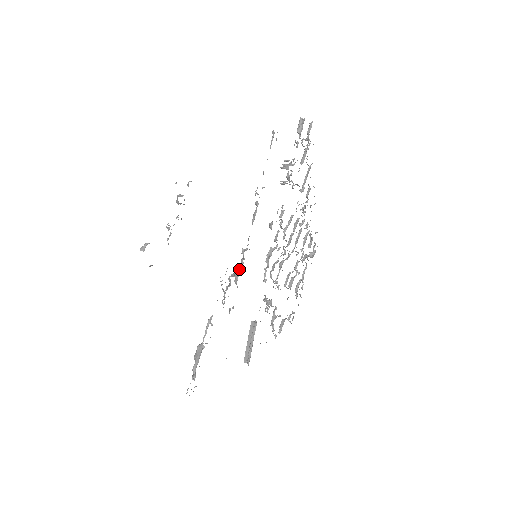
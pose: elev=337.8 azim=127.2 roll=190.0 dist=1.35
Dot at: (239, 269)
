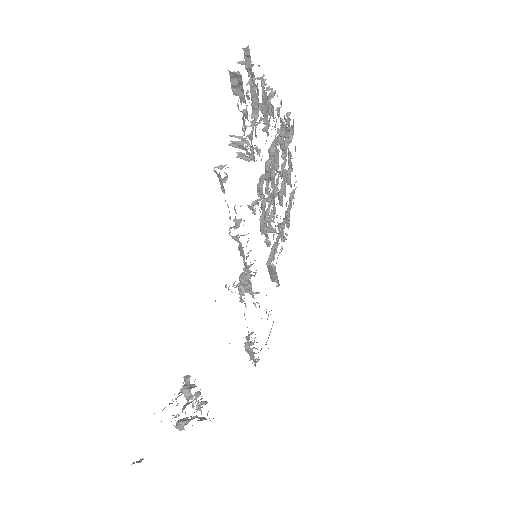
Dot at: (250, 289)
